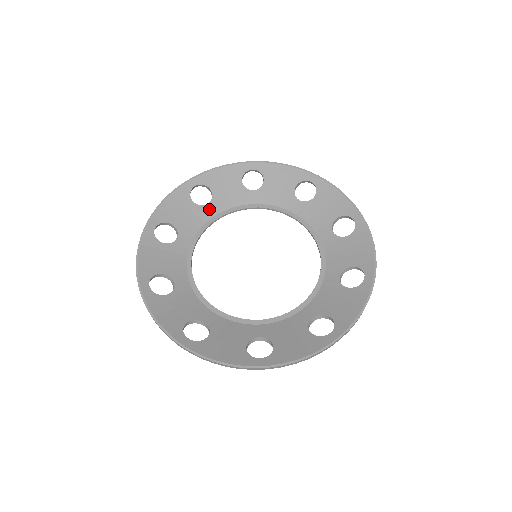
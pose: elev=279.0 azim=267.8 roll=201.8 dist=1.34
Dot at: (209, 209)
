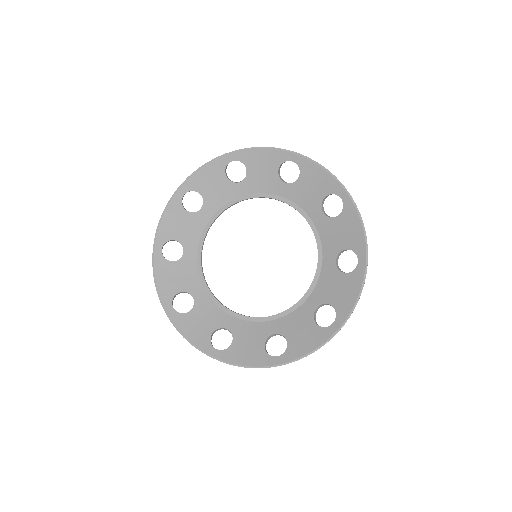
Dot at: (204, 213)
